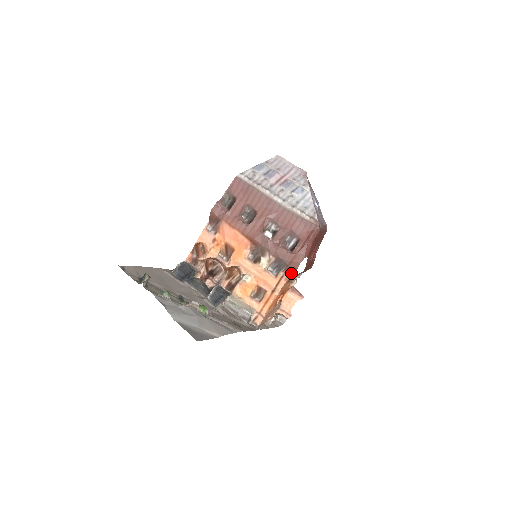
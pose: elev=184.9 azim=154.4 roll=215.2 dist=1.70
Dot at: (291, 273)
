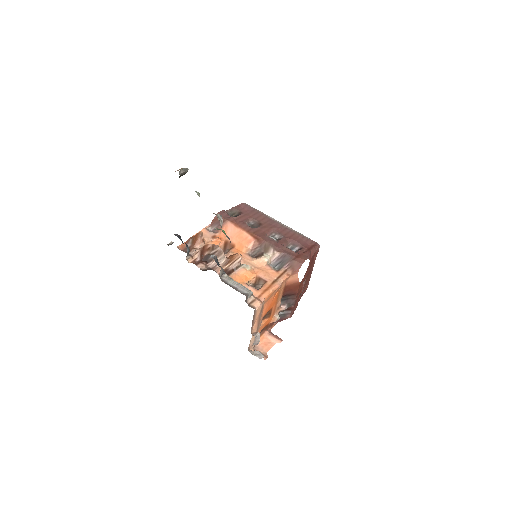
Dot at: (294, 269)
